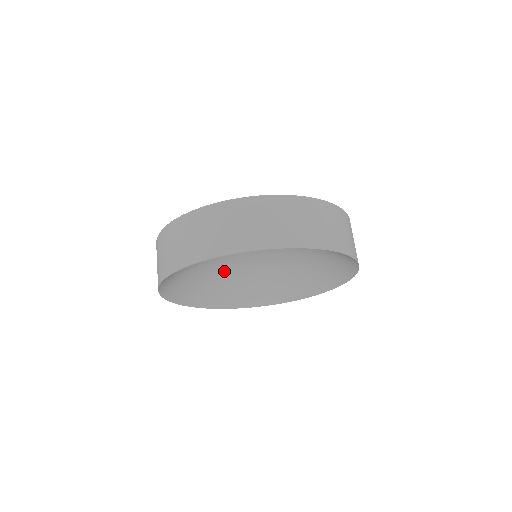
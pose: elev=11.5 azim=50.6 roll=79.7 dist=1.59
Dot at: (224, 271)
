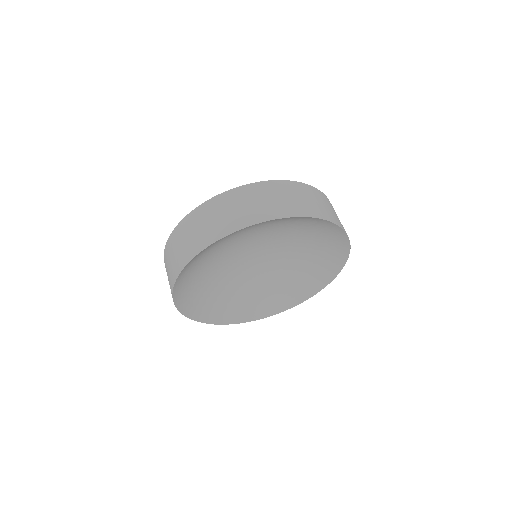
Dot at: (241, 282)
